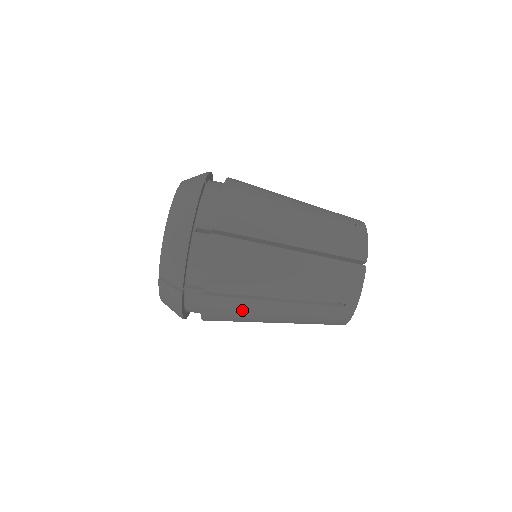
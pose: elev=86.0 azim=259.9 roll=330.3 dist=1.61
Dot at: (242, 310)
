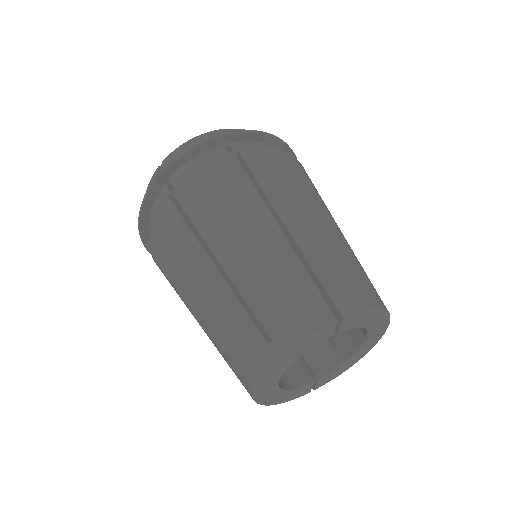
Dot at: (181, 249)
